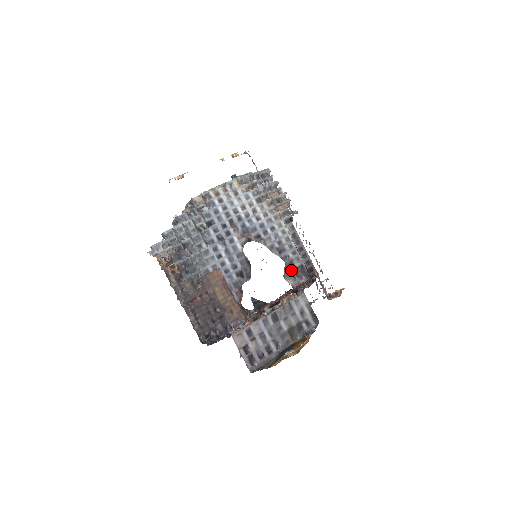
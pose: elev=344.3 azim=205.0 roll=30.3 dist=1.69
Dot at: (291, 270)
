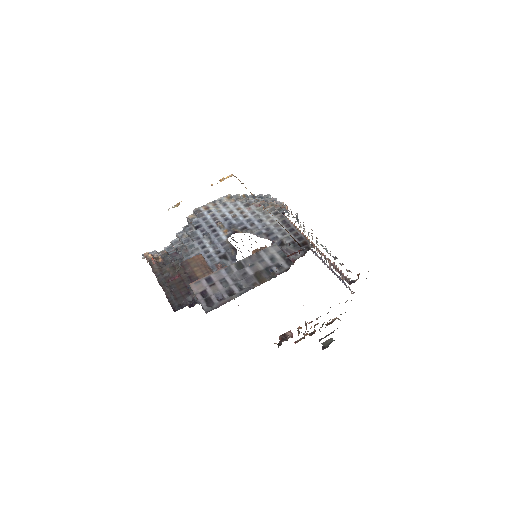
Dot at: (282, 249)
